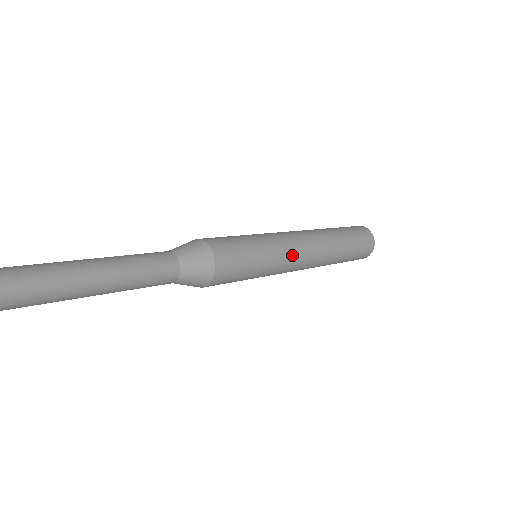
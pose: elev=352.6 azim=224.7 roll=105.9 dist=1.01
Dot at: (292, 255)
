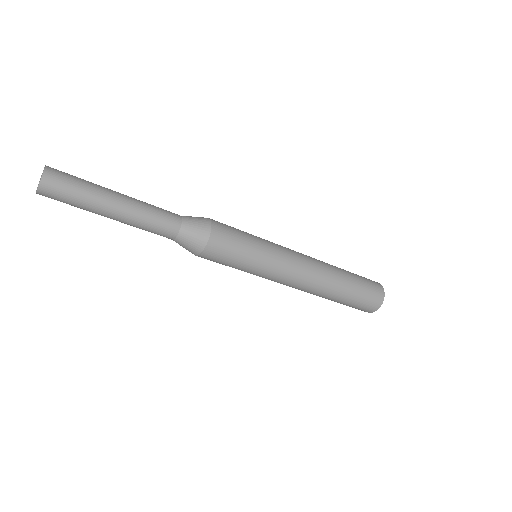
Dot at: (285, 270)
